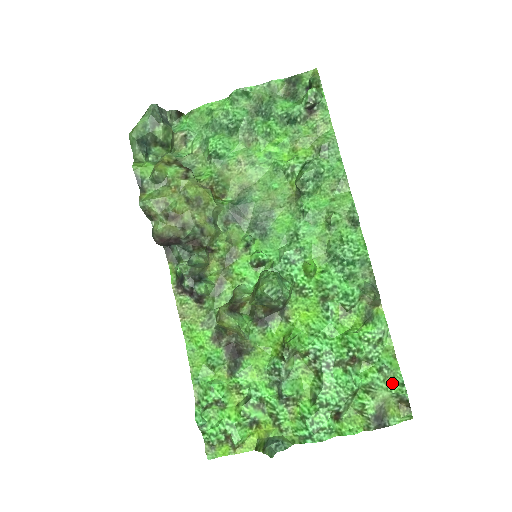
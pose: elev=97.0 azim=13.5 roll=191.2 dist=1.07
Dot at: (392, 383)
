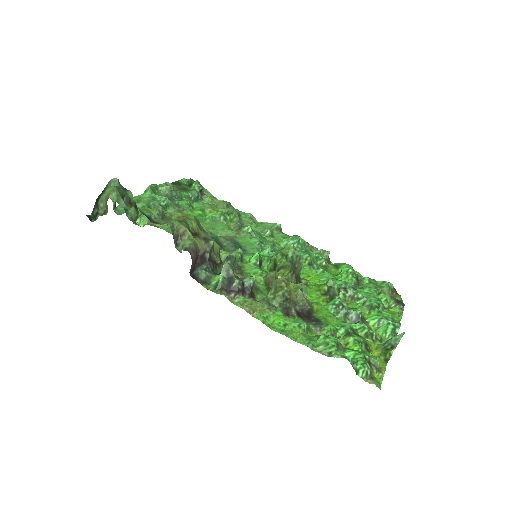
Dot at: (380, 285)
